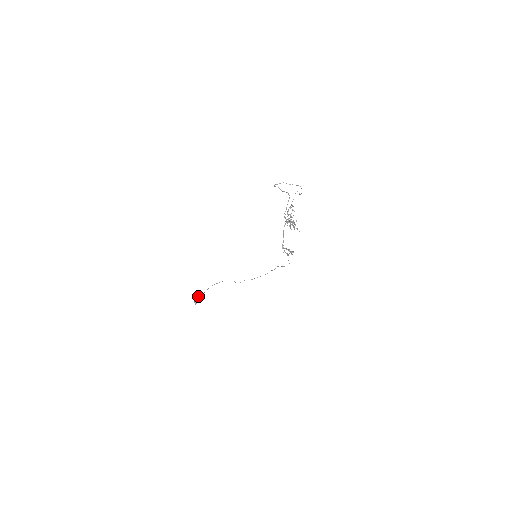
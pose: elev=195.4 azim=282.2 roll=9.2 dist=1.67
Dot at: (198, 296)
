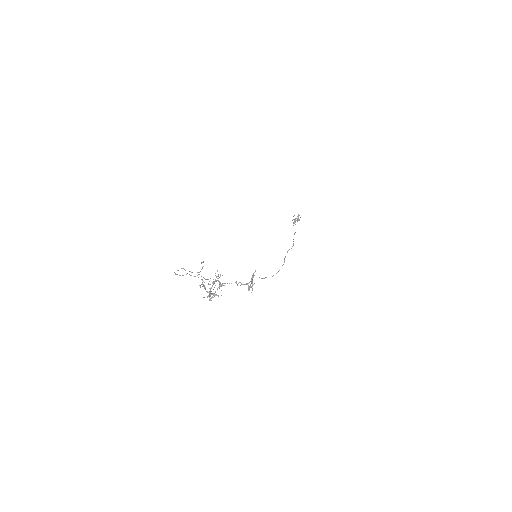
Dot at: occluded
